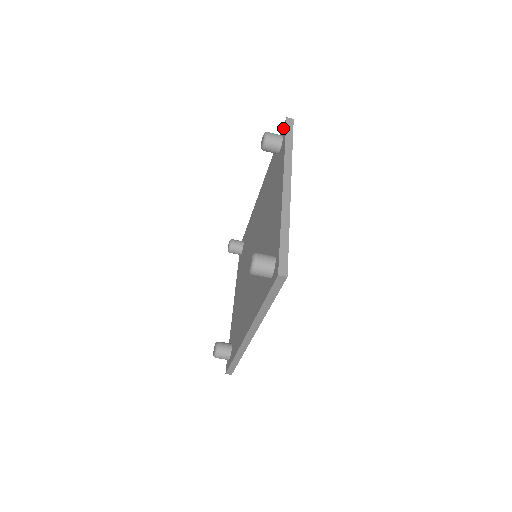
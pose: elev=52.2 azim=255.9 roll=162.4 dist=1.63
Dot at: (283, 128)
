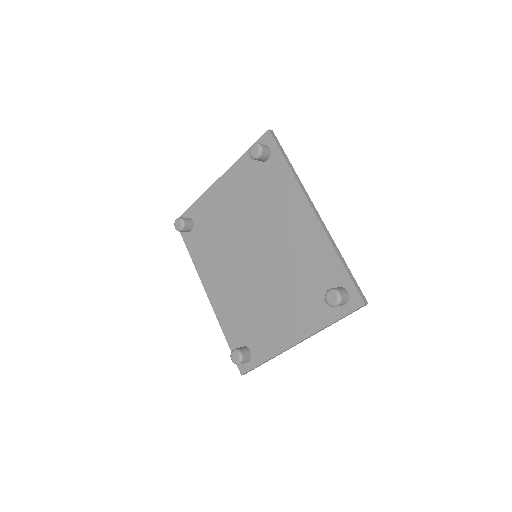
Dot at: (356, 298)
